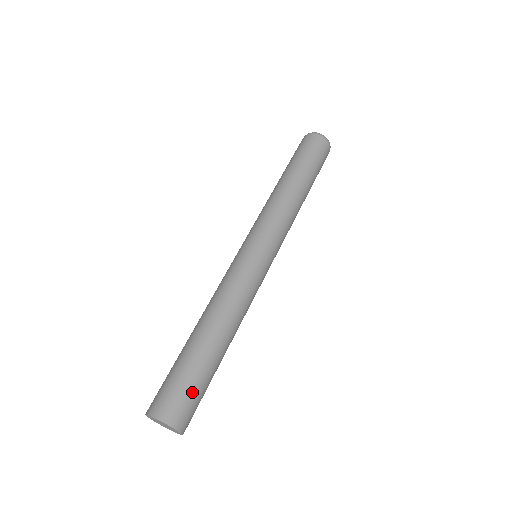
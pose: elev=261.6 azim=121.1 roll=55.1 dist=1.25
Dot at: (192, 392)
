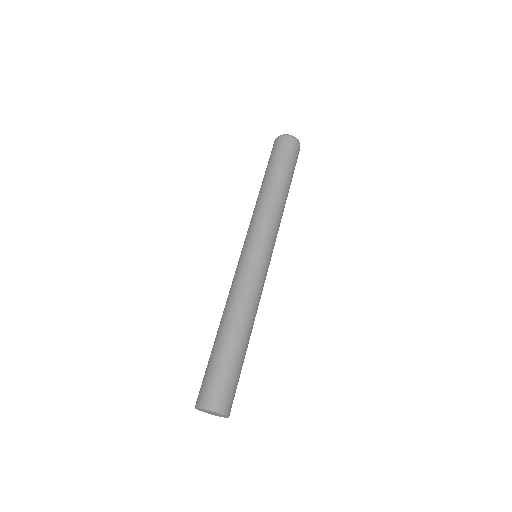
Dot at: (232, 383)
